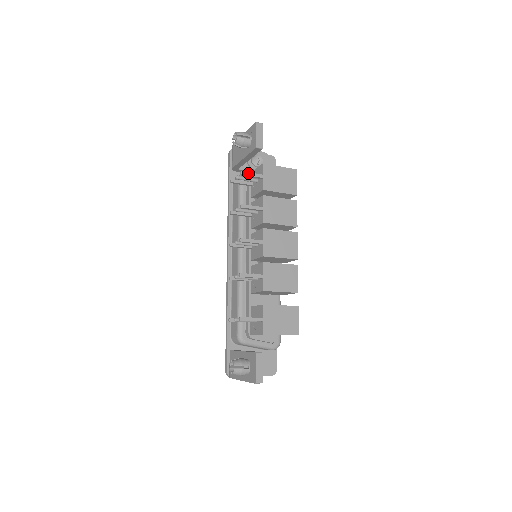
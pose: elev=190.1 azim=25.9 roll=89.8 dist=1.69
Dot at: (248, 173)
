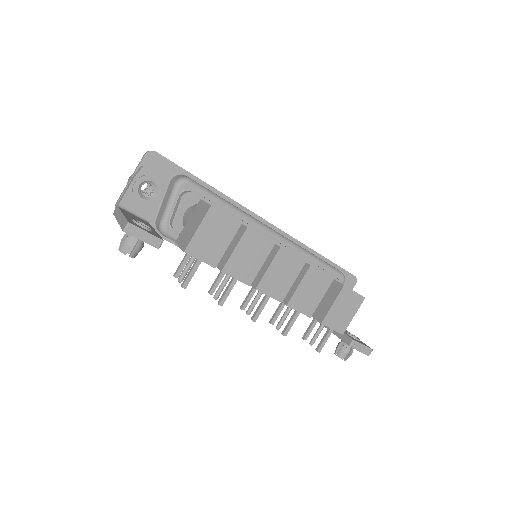
Dot at: (187, 279)
